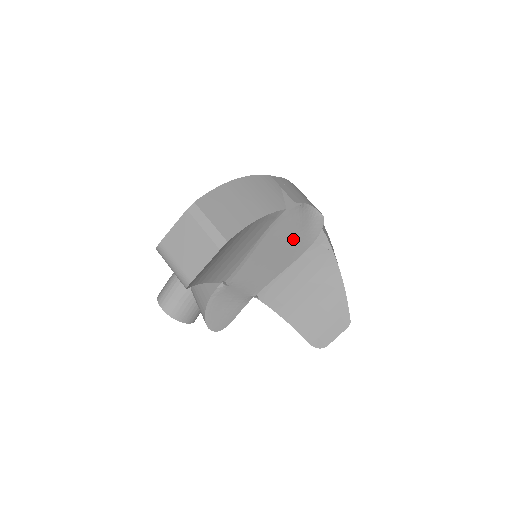
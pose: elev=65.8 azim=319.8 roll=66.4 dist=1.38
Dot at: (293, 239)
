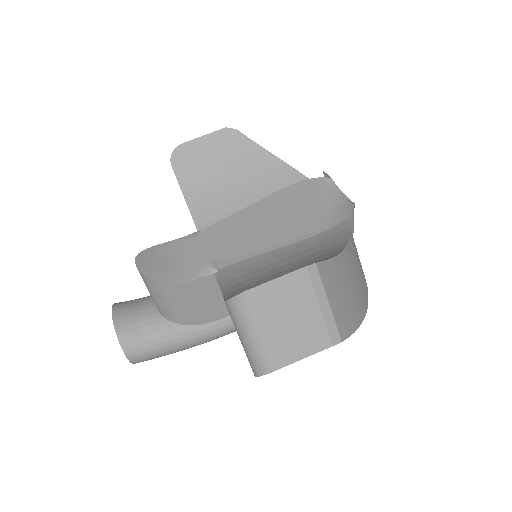
Dot at: (304, 209)
